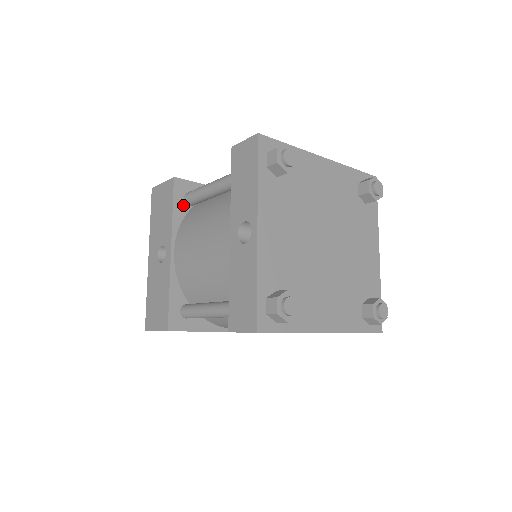
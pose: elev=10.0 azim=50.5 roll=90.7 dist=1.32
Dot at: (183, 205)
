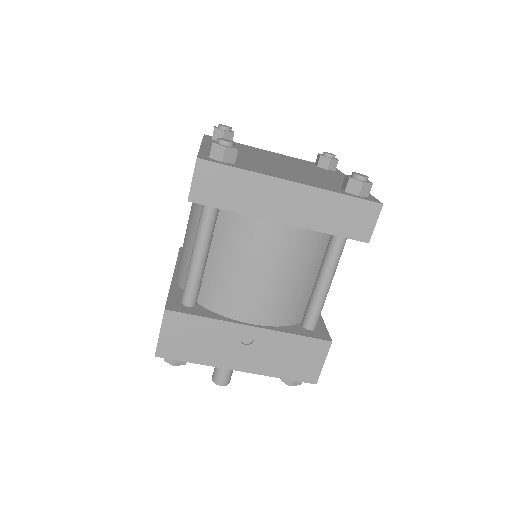
Dot at: occluded
